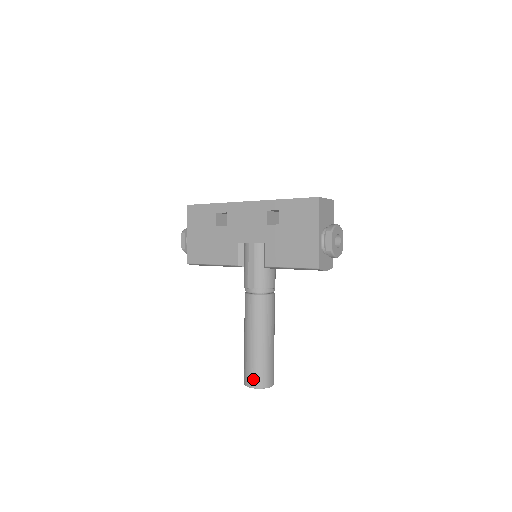
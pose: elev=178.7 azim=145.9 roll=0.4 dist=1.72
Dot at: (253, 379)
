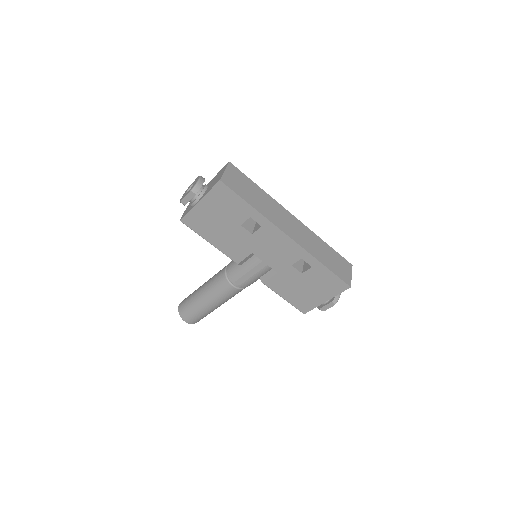
Dot at: (191, 320)
